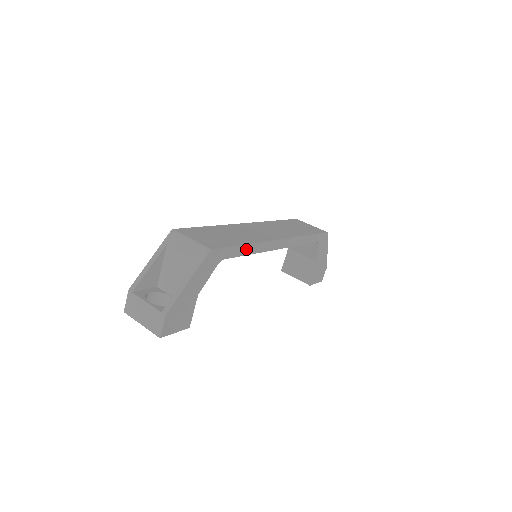
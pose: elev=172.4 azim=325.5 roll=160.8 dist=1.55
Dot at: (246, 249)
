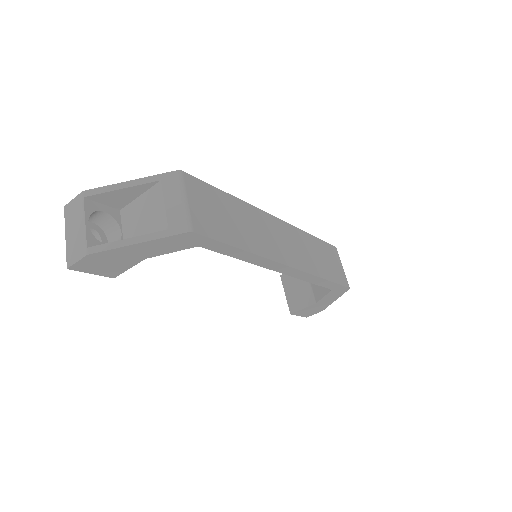
Dot at: (239, 253)
